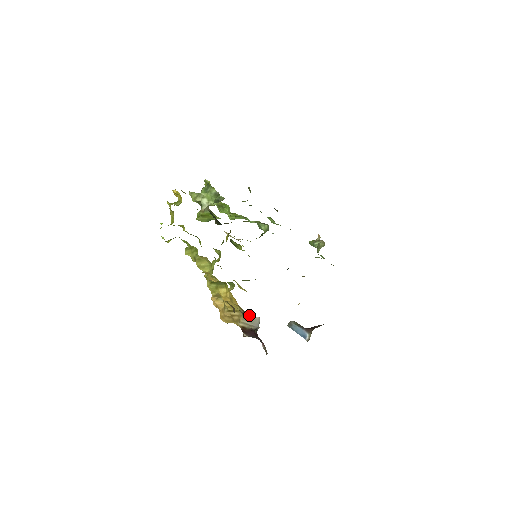
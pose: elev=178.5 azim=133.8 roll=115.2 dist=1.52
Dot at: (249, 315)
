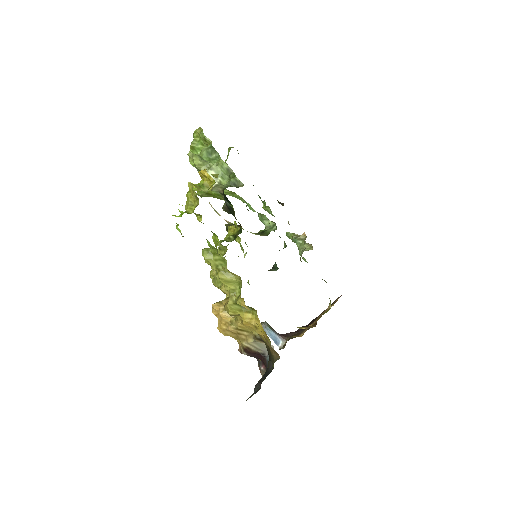
Dot at: occluded
